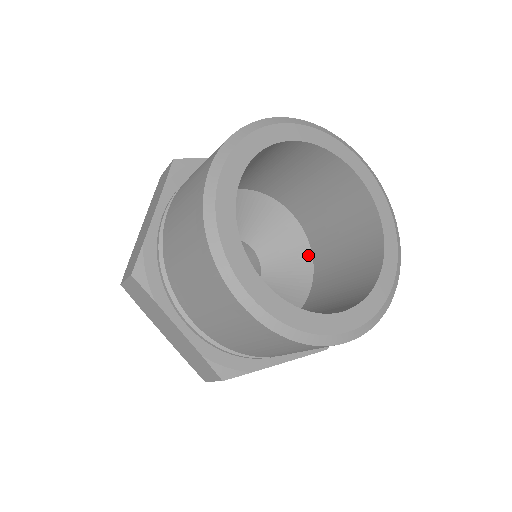
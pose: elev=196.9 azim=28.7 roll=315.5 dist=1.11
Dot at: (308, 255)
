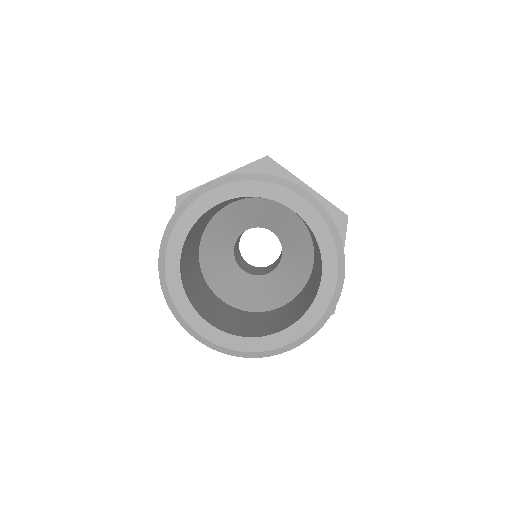
Dot at: (309, 238)
